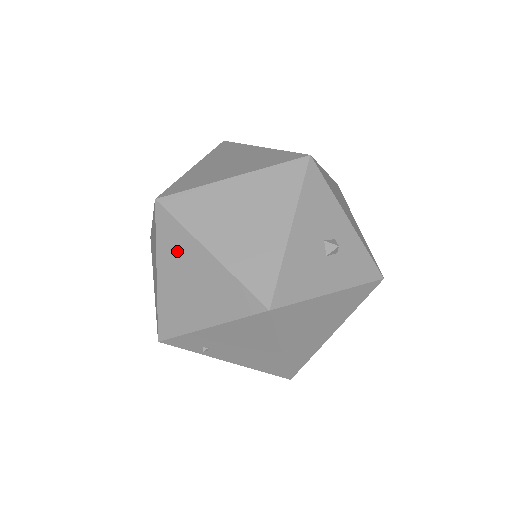
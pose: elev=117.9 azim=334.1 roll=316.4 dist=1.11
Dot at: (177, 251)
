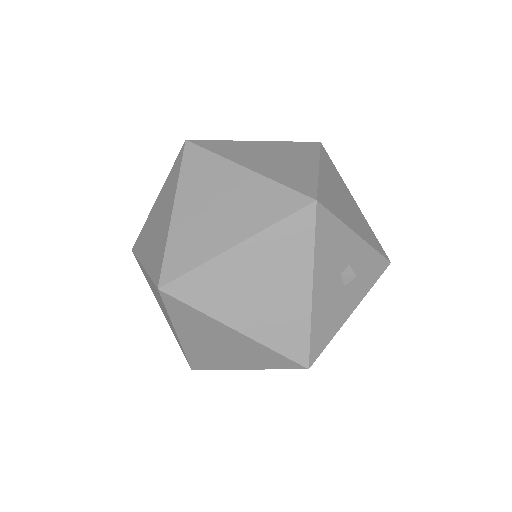
Dot at: (197, 325)
